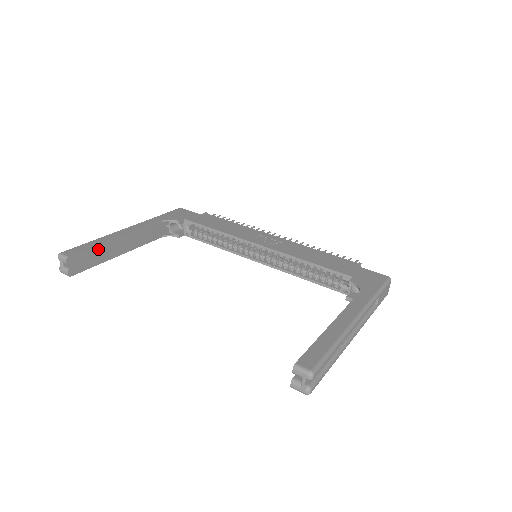
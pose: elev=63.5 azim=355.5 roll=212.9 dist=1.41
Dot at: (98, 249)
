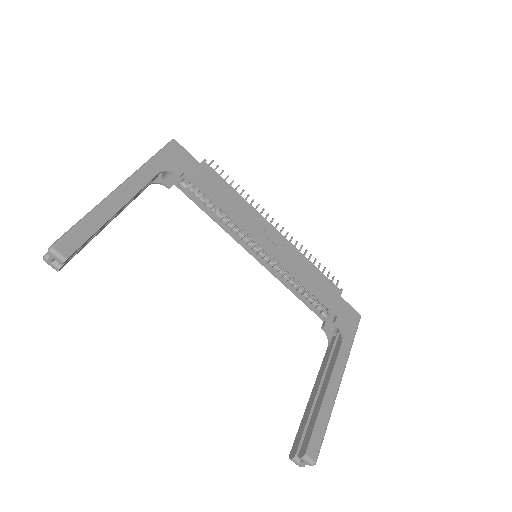
Dot at: (95, 233)
